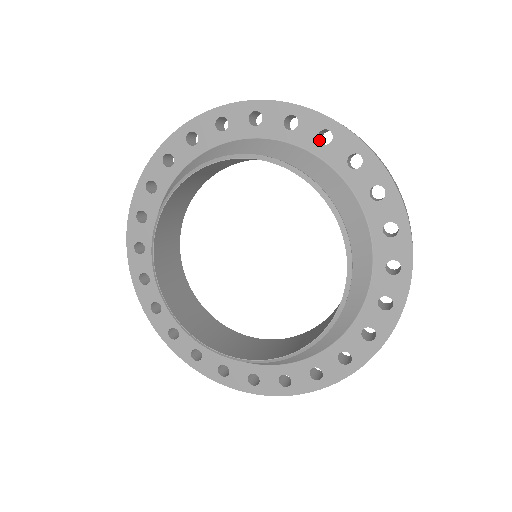
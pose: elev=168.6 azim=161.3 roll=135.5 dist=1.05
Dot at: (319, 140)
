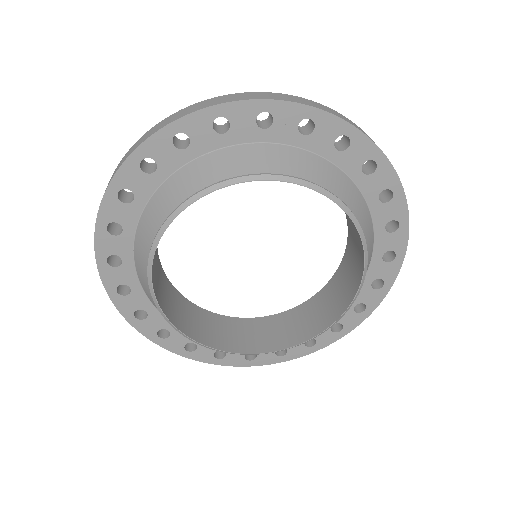
Dot at: (258, 125)
